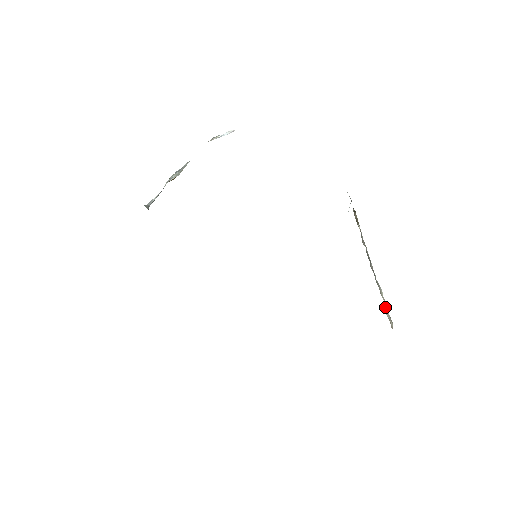
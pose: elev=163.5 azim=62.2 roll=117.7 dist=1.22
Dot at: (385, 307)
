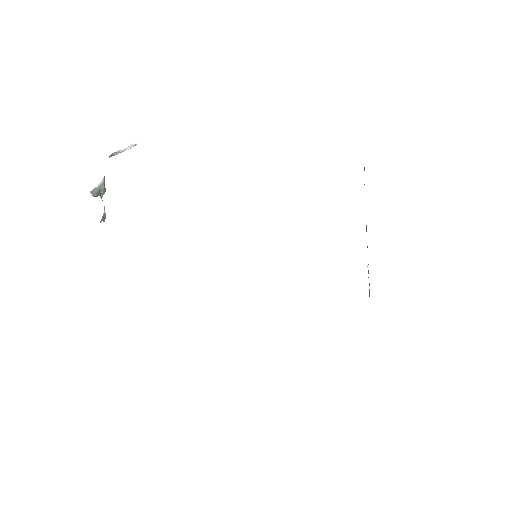
Dot at: occluded
